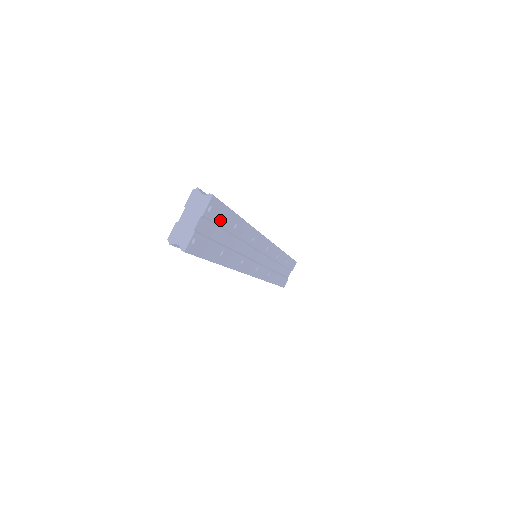
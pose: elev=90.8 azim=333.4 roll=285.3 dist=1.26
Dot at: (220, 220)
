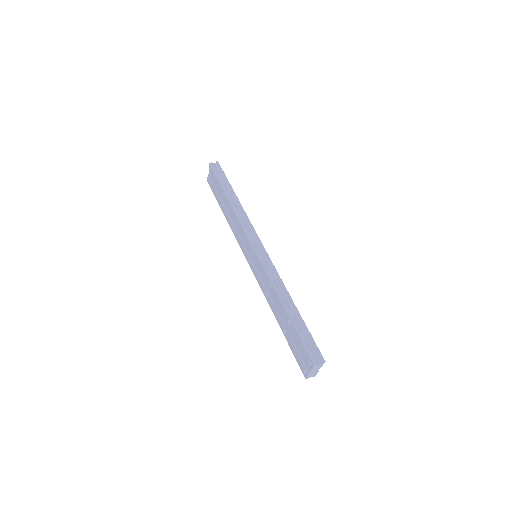
Dot at: occluded
